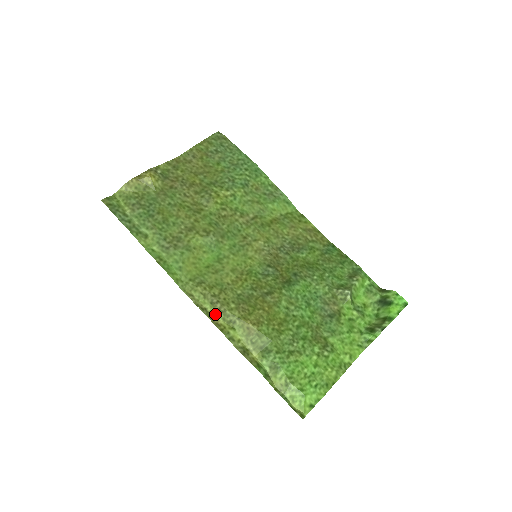
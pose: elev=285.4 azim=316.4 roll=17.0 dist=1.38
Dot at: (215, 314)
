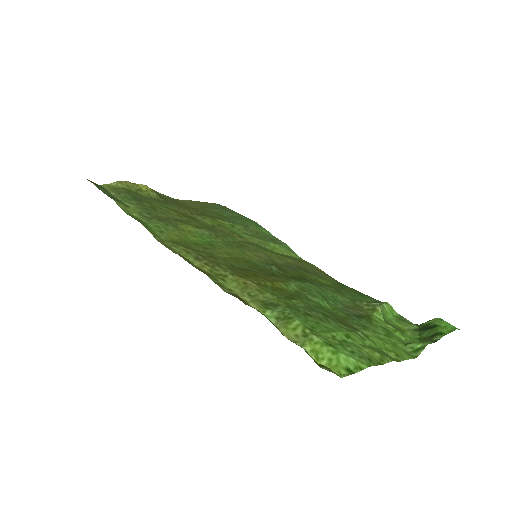
Dot at: (199, 265)
